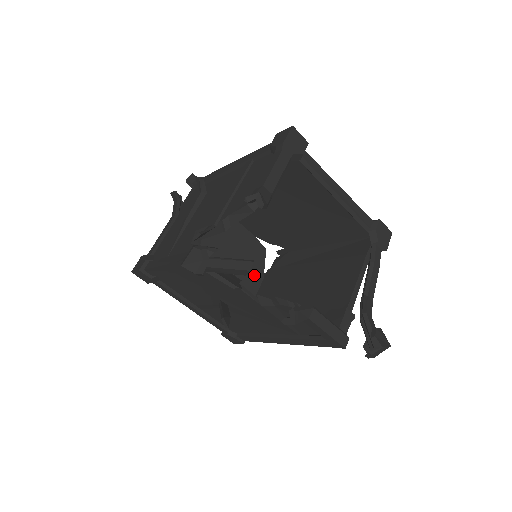
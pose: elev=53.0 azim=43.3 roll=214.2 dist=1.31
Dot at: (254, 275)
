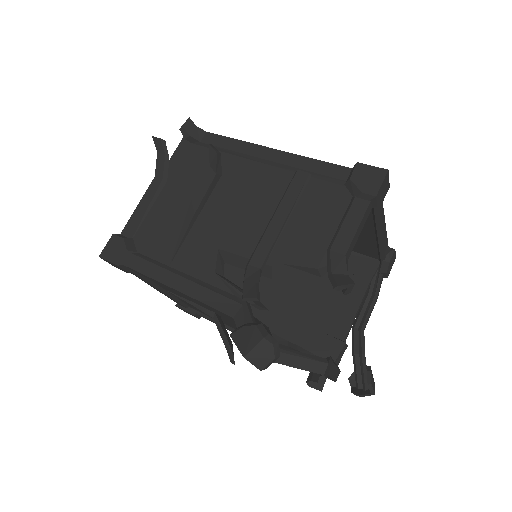
Dot at: occluded
